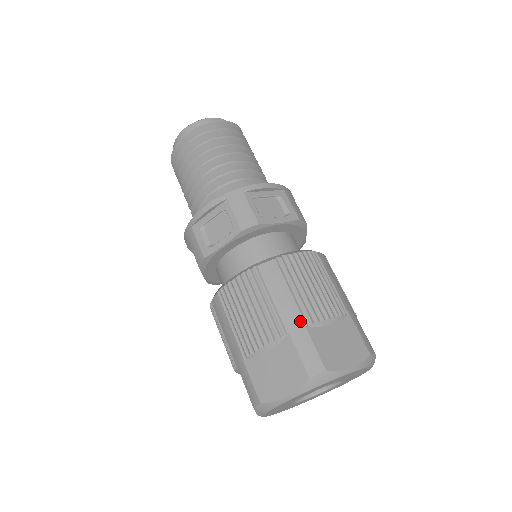
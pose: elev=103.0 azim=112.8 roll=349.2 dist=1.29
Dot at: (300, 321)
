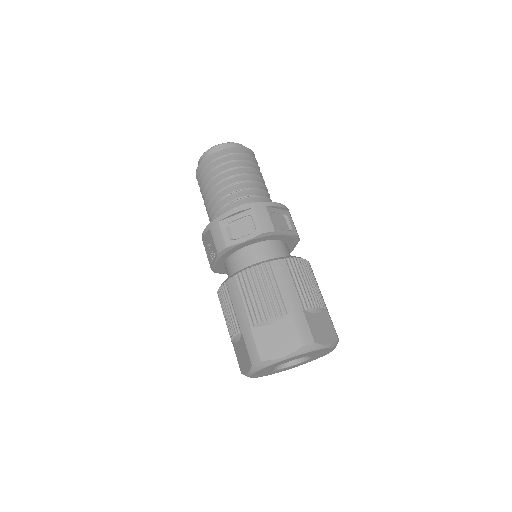
Dot at: (300, 305)
